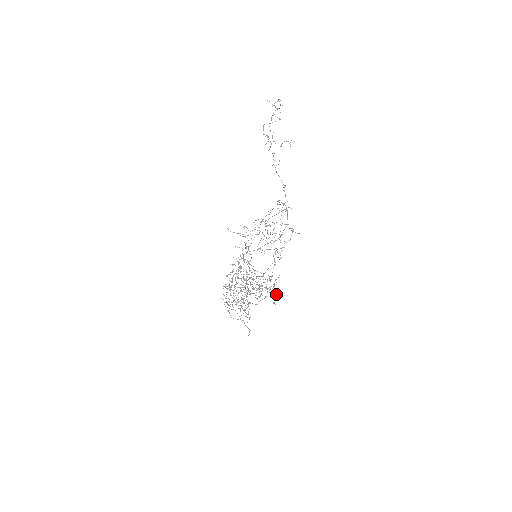
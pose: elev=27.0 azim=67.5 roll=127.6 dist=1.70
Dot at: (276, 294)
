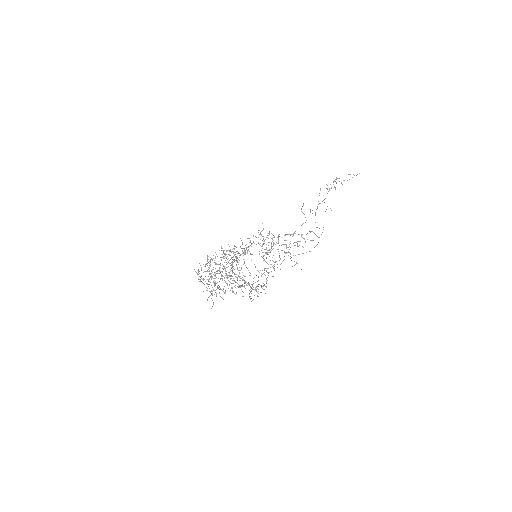
Dot at: occluded
